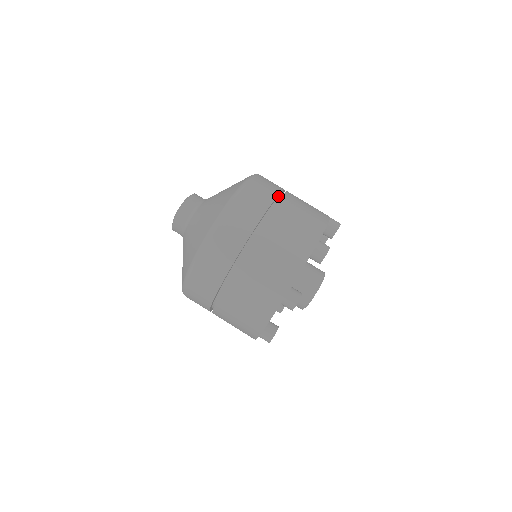
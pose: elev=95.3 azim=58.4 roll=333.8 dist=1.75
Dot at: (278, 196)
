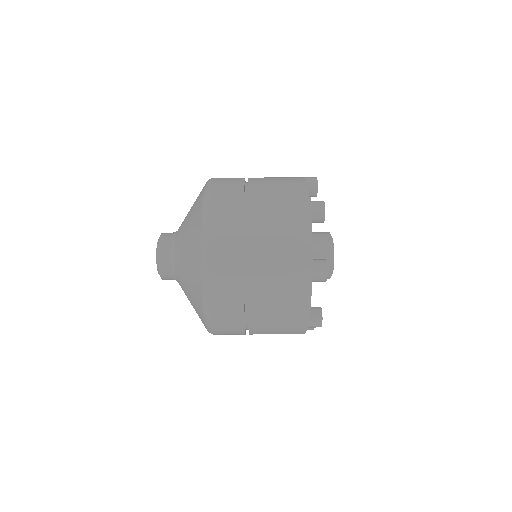
Dot at: occluded
